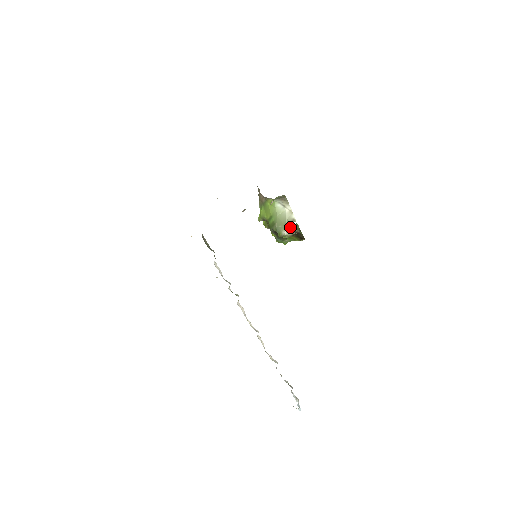
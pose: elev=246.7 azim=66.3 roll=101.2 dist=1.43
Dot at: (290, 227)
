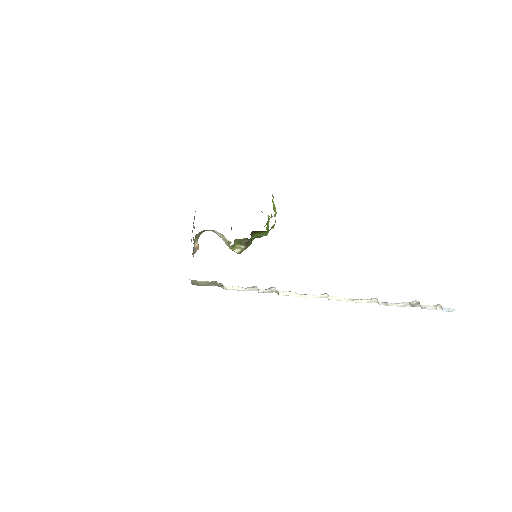
Dot at: (237, 243)
